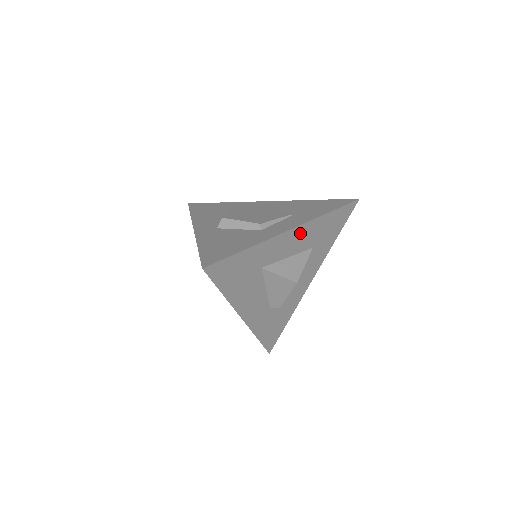
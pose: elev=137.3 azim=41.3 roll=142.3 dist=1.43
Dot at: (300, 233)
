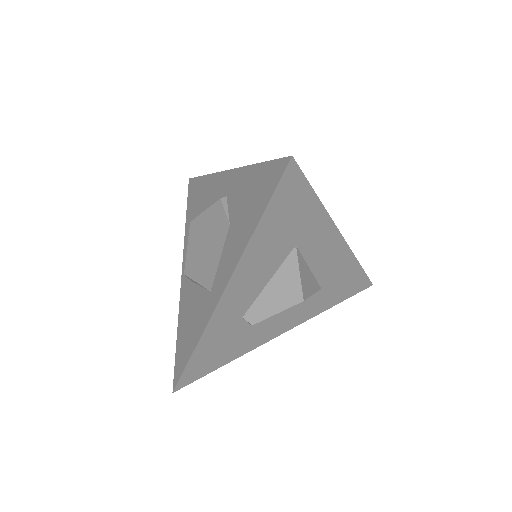
Dot at: (337, 253)
